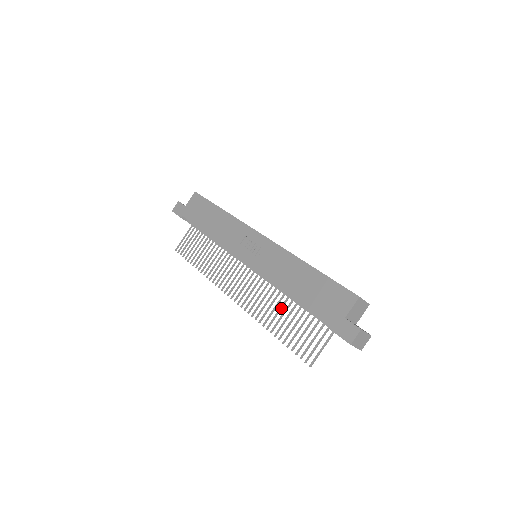
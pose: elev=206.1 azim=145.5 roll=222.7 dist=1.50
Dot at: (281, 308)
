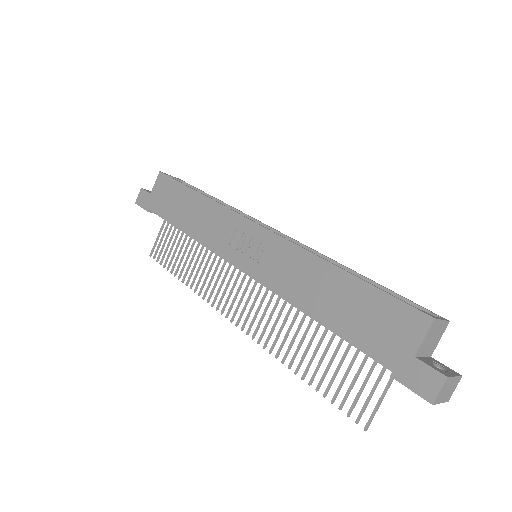
Dot at: (305, 334)
